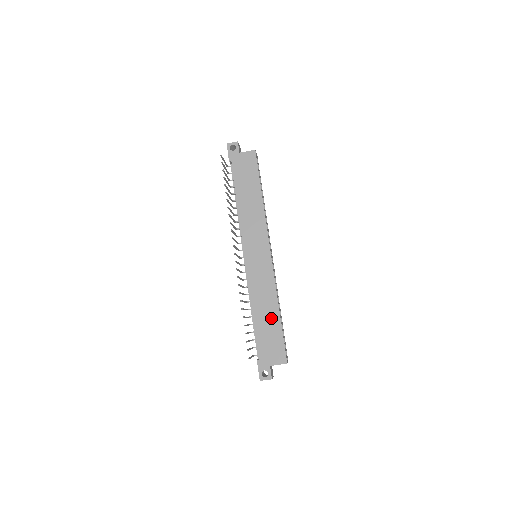
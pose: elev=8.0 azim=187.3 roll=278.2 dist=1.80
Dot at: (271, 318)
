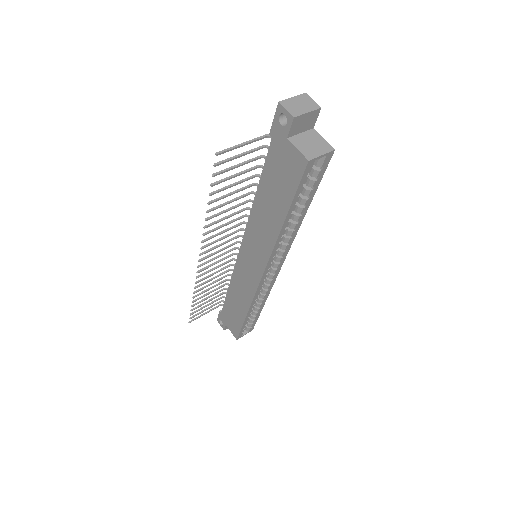
Dot at: (239, 309)
